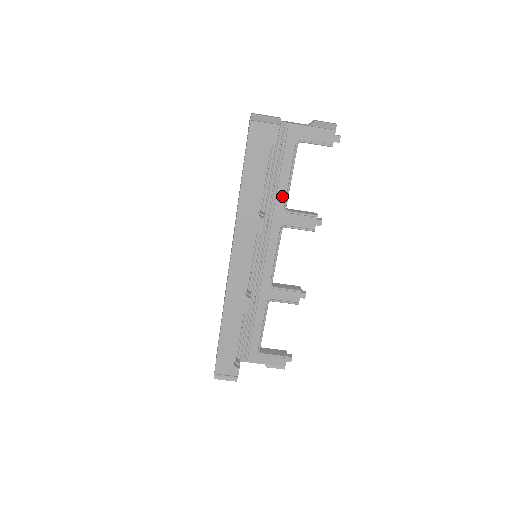
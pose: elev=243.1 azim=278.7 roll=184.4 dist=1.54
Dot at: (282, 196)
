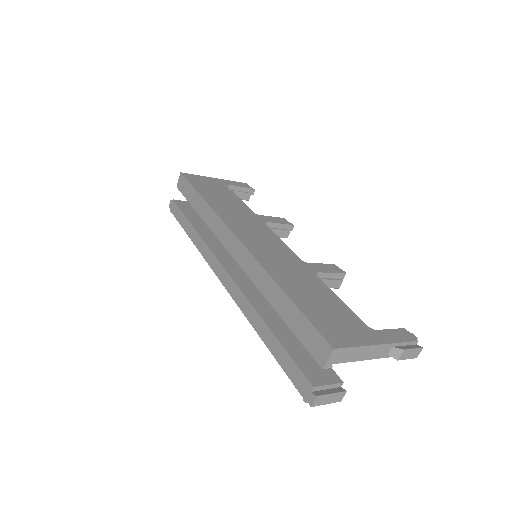
Dot at: occluded
